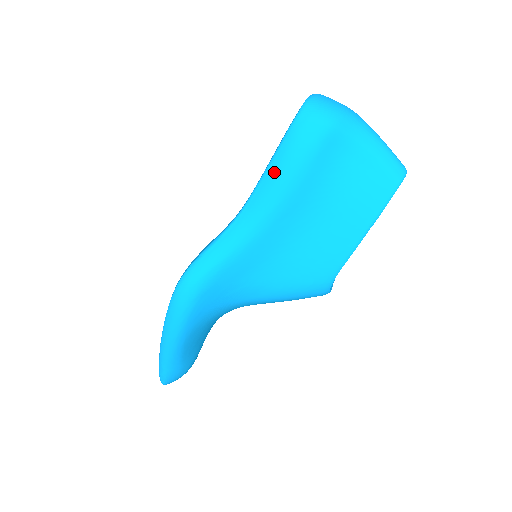
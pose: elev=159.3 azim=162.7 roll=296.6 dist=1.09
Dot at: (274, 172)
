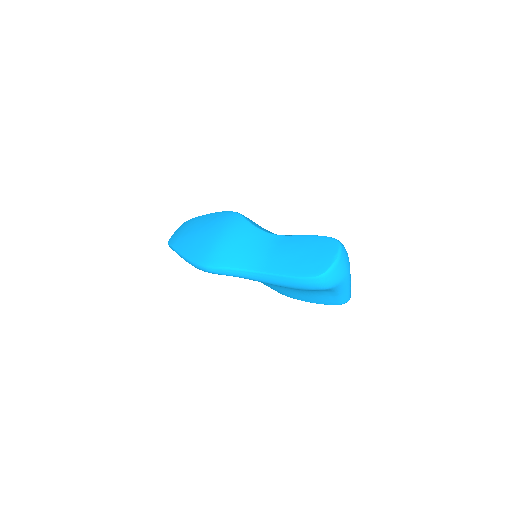
Dot at: (285, 281)
